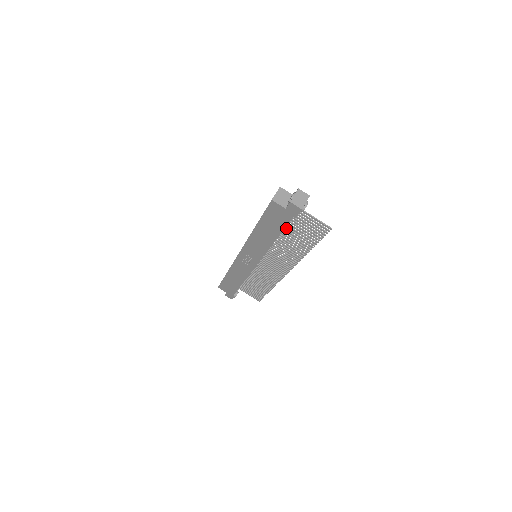
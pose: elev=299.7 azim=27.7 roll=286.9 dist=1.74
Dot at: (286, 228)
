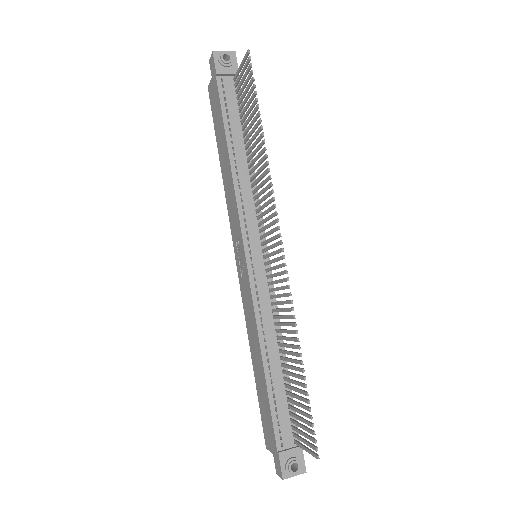
Dot at: (244, 134)
